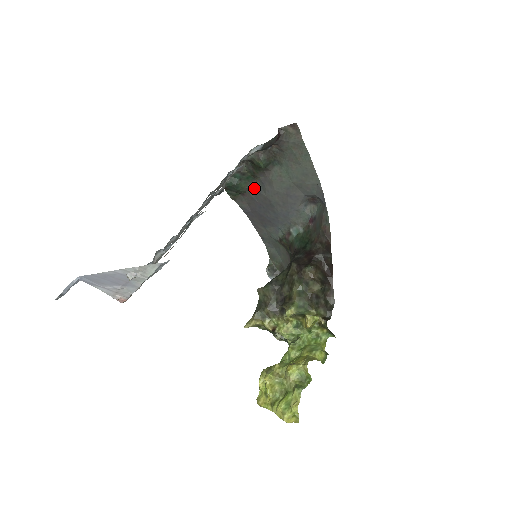
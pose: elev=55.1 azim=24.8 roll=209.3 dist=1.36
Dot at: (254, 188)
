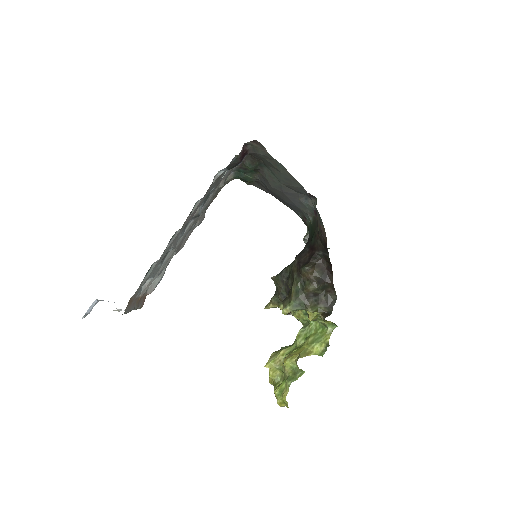
Dot at: (260, 179)
